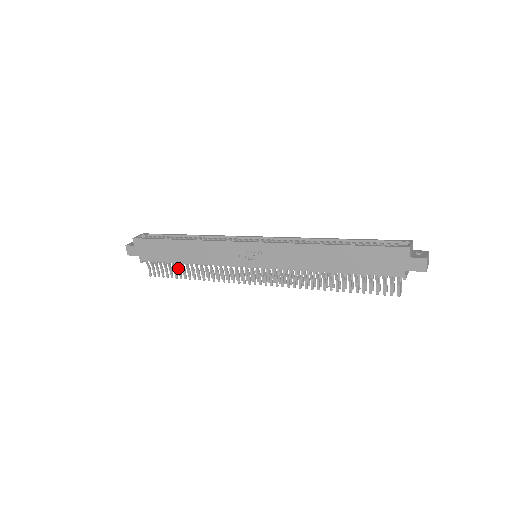
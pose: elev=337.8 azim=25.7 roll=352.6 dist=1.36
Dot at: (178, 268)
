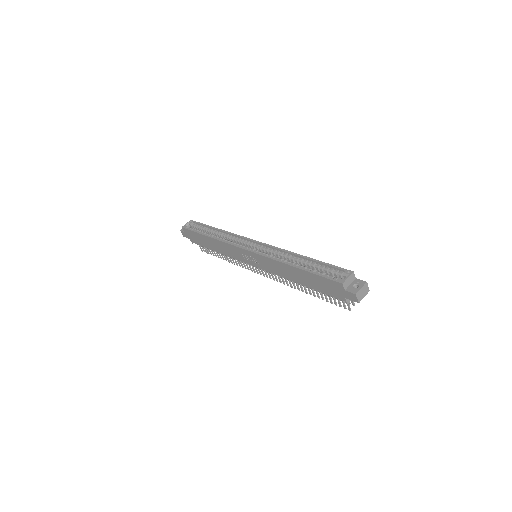
Dot at: (215, 251)
